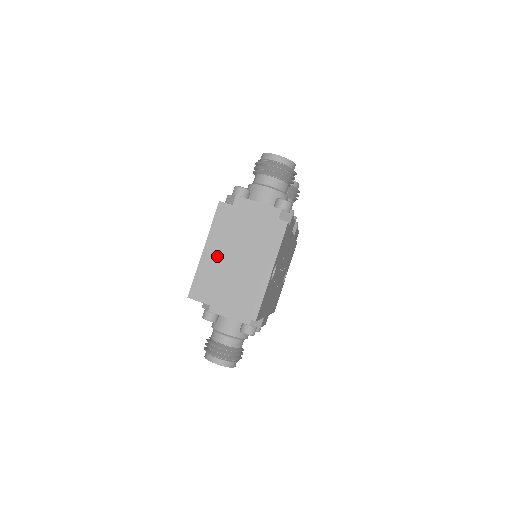
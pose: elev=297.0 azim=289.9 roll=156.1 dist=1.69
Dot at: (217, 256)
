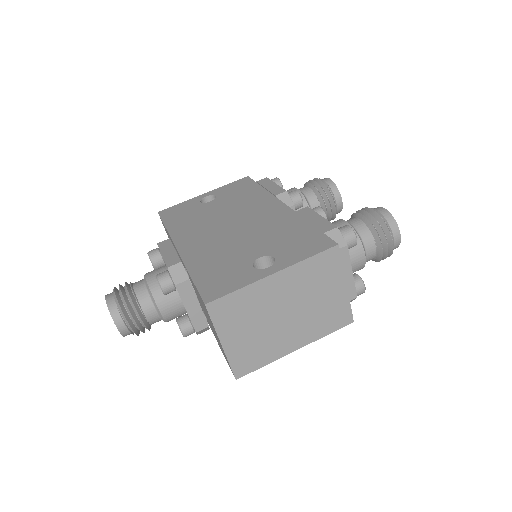
Dot at: (276, 293)
